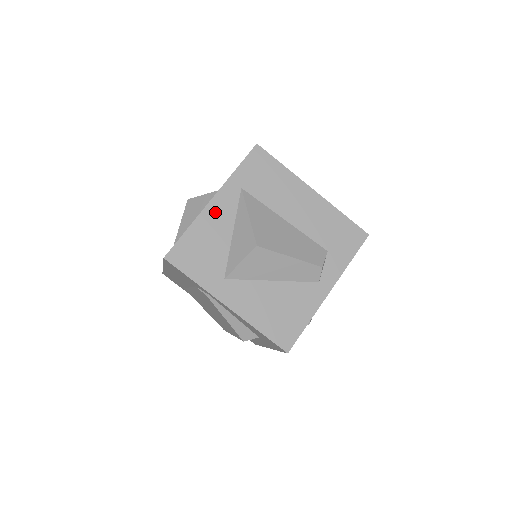
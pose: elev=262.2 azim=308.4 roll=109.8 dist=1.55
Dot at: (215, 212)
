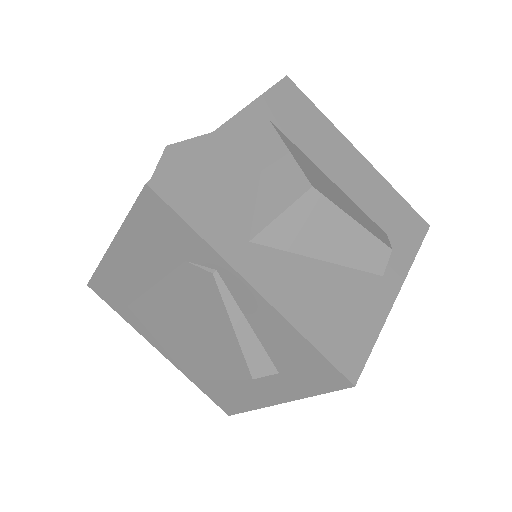
Dot at: (233, 139)
